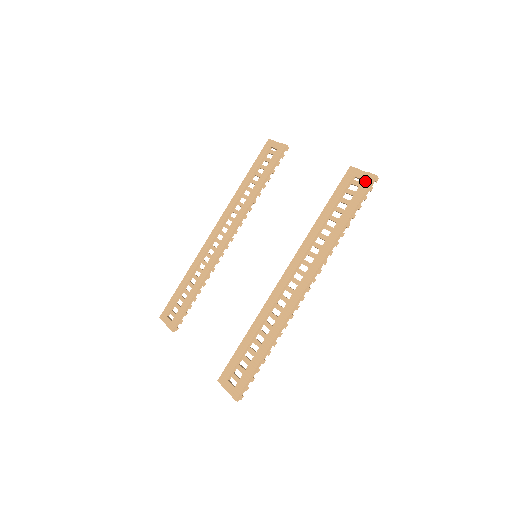
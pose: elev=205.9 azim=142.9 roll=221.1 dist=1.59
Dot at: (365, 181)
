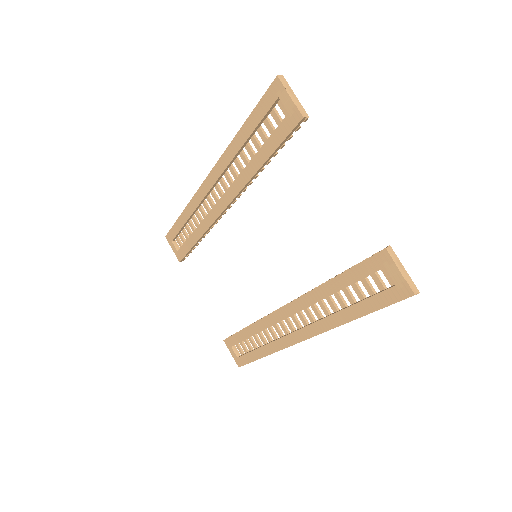
Dot at: (397, 290)
